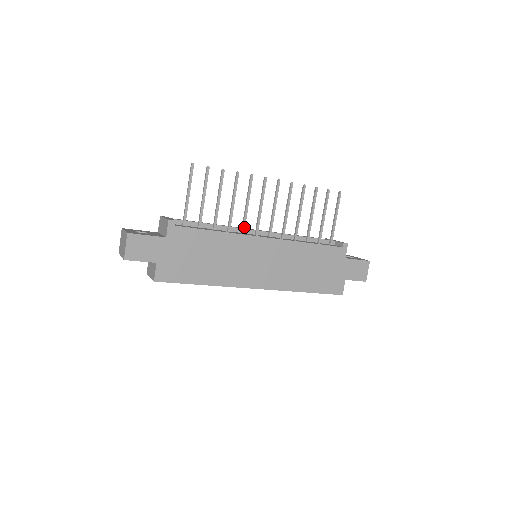
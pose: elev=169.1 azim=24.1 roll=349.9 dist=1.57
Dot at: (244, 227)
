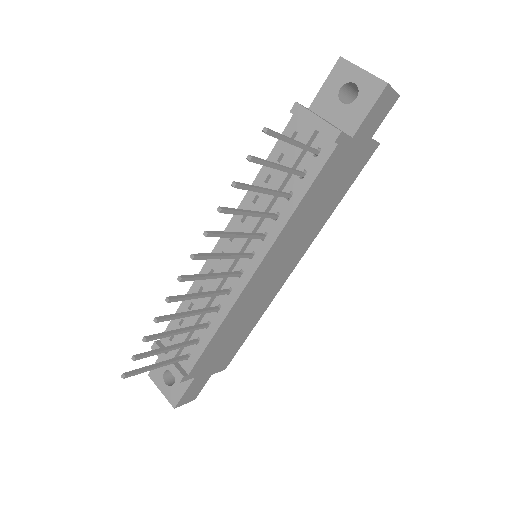
Dot at: (224, 293)
